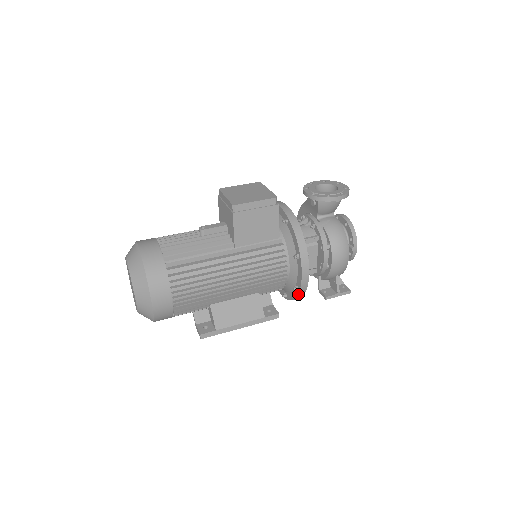
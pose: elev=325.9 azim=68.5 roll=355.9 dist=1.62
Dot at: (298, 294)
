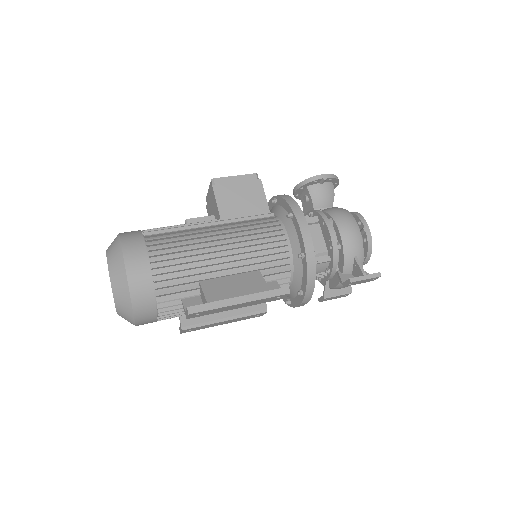
Dot at: (306, 262)
